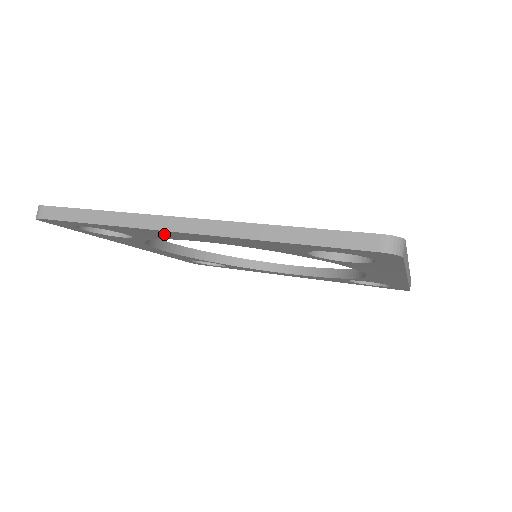
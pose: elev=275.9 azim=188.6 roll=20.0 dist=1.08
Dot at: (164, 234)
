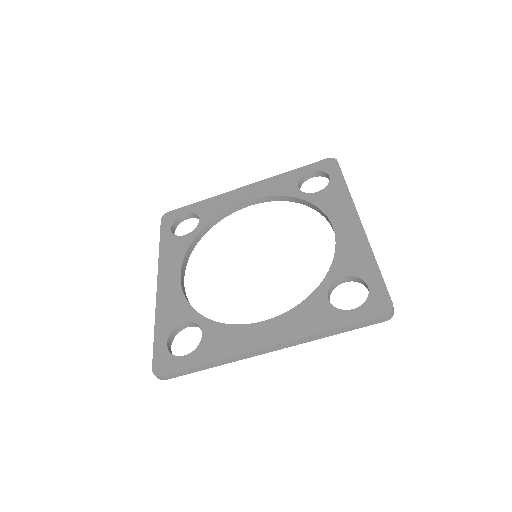
Dot at: occluded
